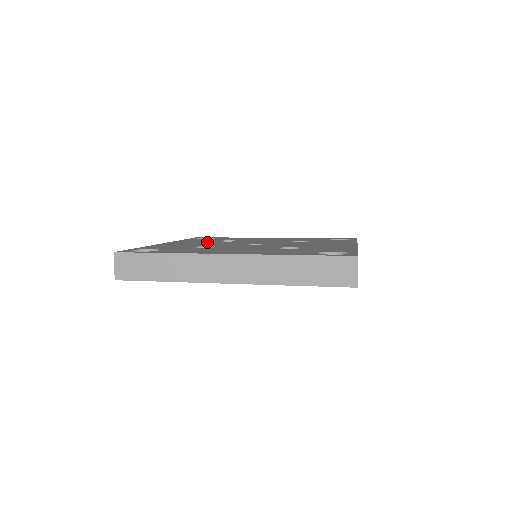
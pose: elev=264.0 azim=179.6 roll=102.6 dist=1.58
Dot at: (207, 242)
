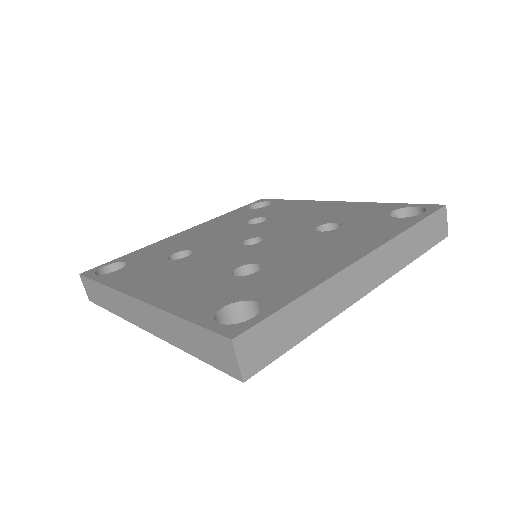
Dot at: (179, 267)
